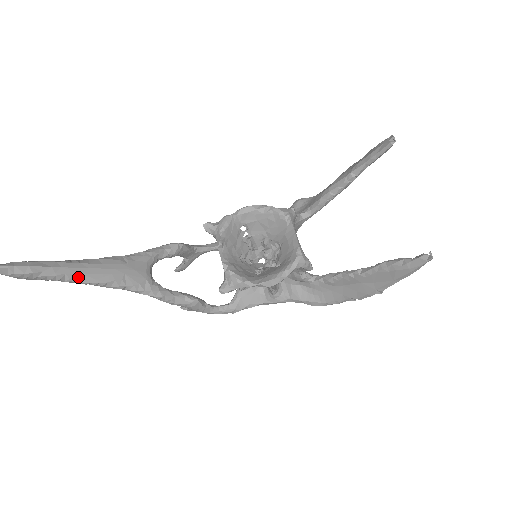
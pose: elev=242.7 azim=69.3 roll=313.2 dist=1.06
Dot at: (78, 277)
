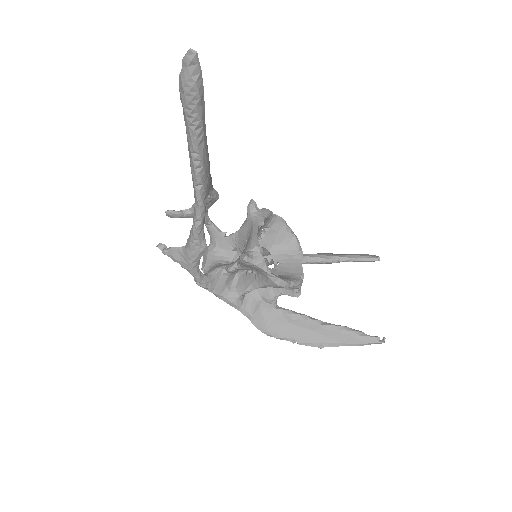
Dot at: (202, 139)
